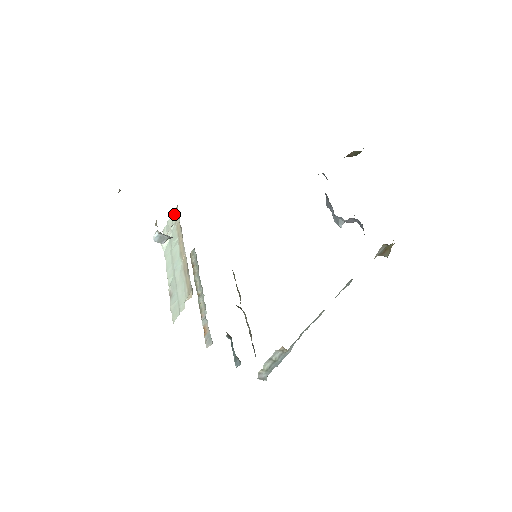
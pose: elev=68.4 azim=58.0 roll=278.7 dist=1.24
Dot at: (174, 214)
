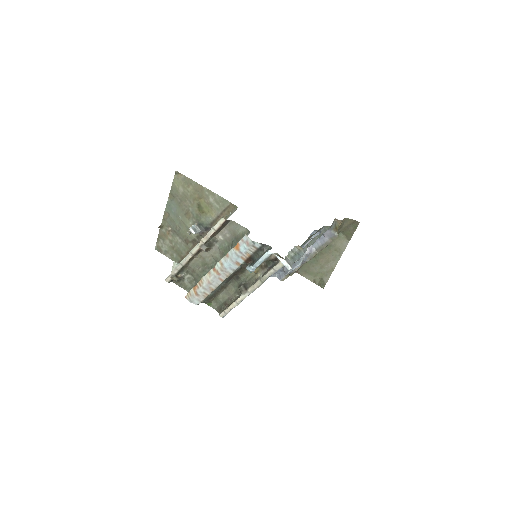
Dot at: occluded
